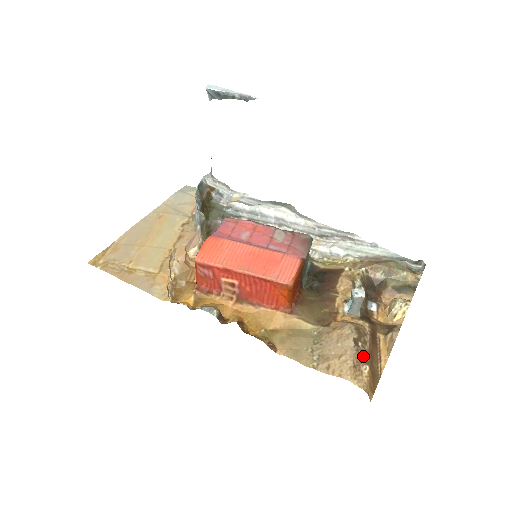
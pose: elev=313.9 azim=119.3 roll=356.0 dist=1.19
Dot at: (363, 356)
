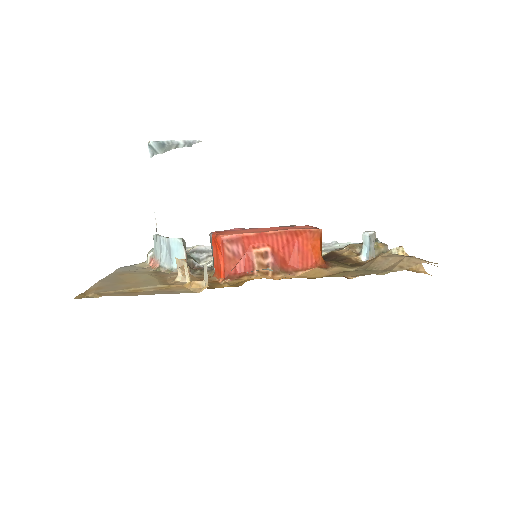
Dot at: occluded
